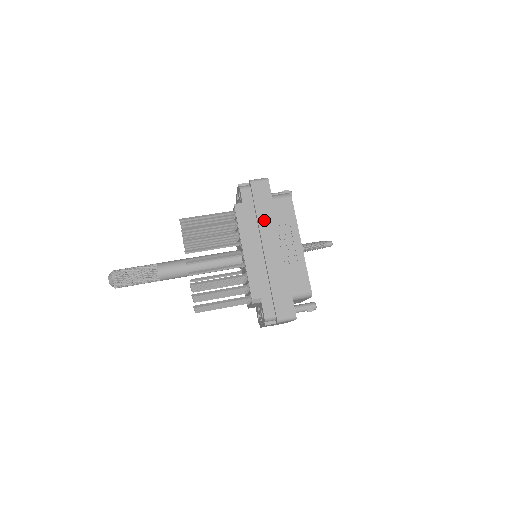
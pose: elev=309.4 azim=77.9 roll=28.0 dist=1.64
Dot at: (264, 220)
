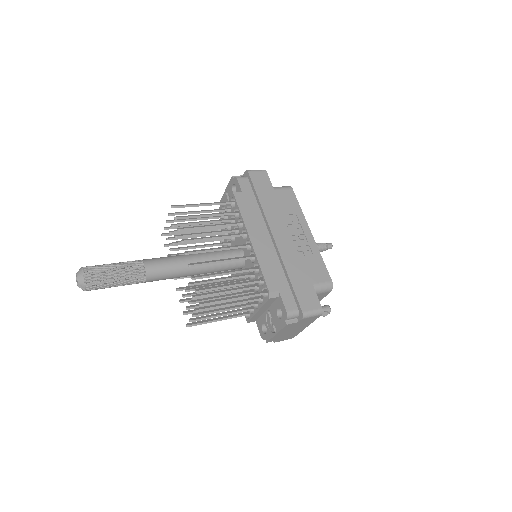
Dot at: (269, 208)
